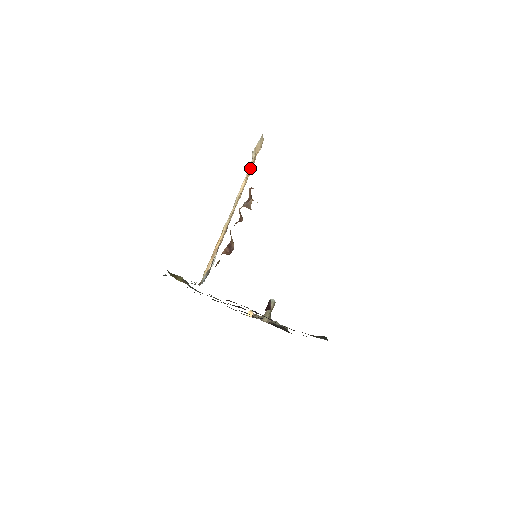
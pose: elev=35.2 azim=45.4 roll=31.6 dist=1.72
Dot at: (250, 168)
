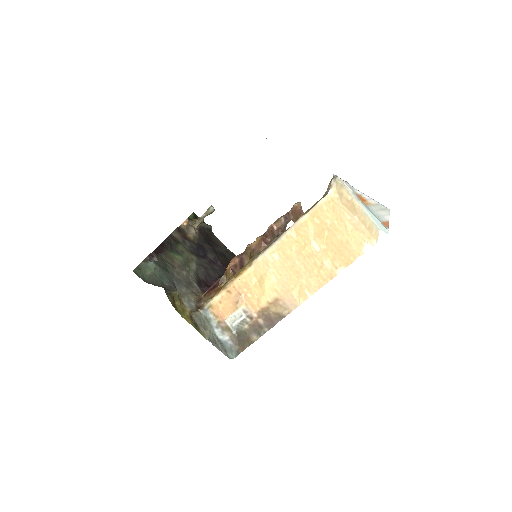
Dot at: (324, 214)
